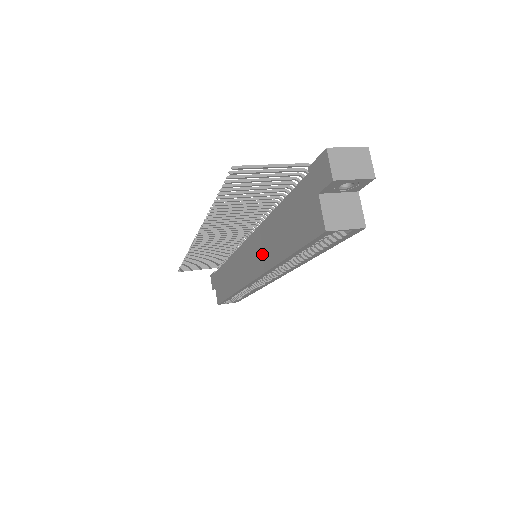
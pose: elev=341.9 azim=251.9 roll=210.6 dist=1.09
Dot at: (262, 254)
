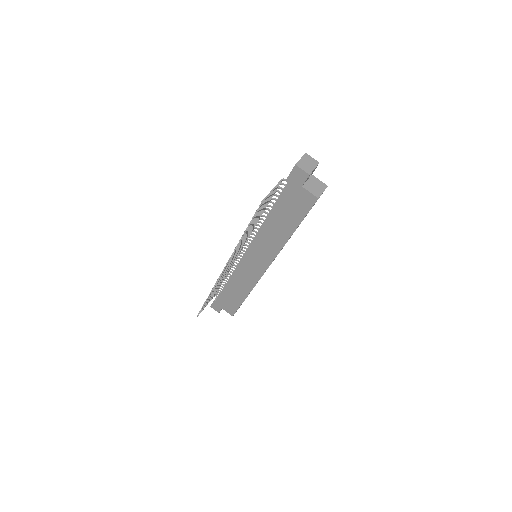
Dot at: (269, 246)
